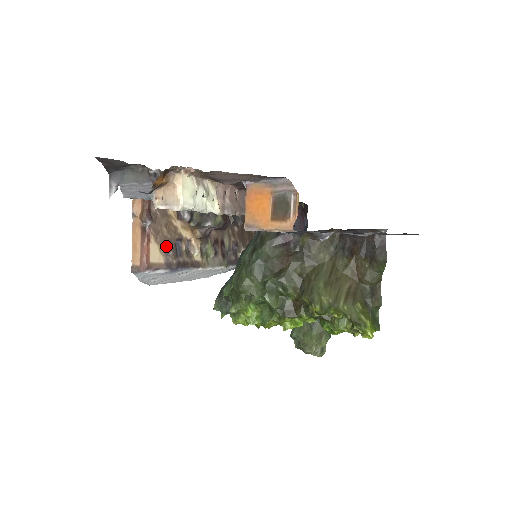
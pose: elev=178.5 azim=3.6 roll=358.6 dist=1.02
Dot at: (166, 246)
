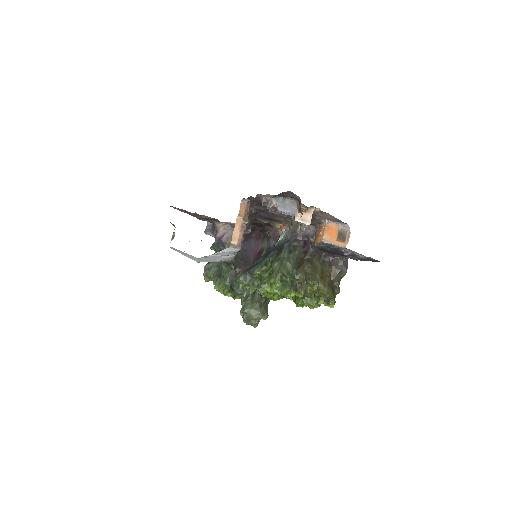
Dot at: (243, 237)
